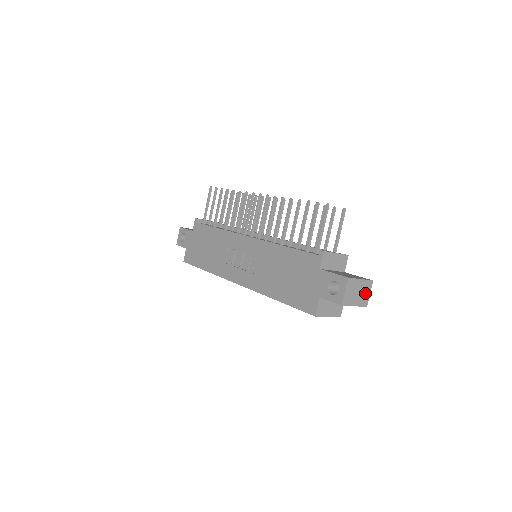
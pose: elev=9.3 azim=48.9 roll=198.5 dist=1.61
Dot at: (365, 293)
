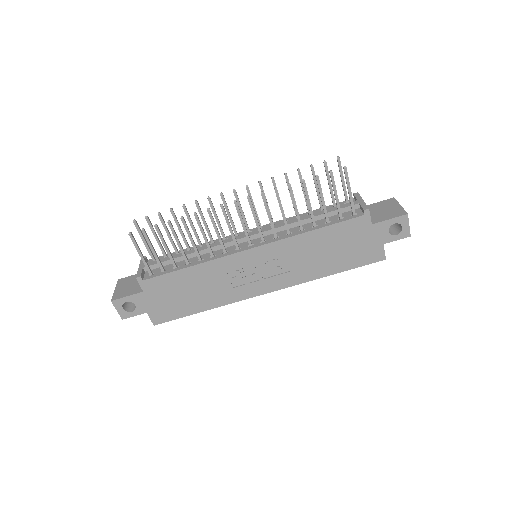
Dot at: occluded
